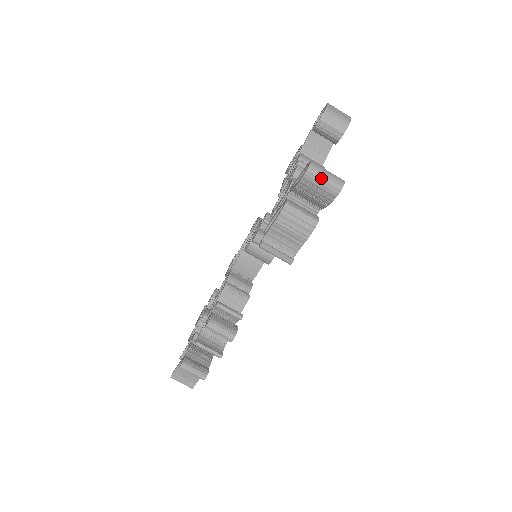
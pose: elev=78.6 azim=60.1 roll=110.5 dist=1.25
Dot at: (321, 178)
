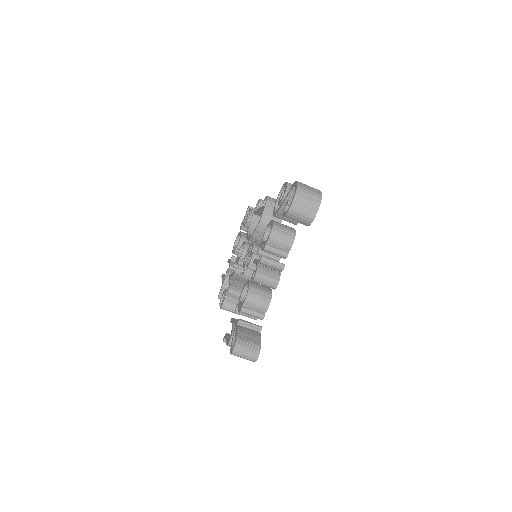
Dot at: occluded
